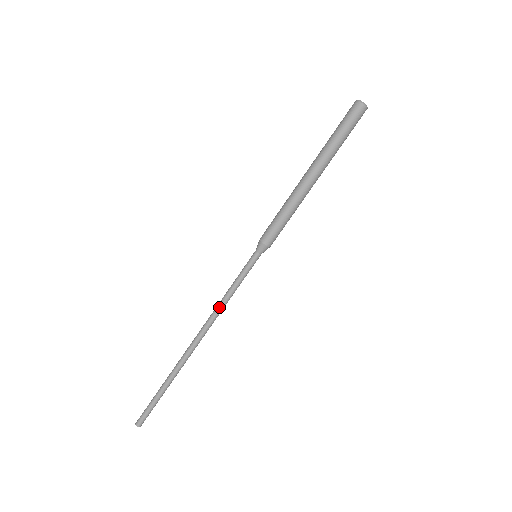
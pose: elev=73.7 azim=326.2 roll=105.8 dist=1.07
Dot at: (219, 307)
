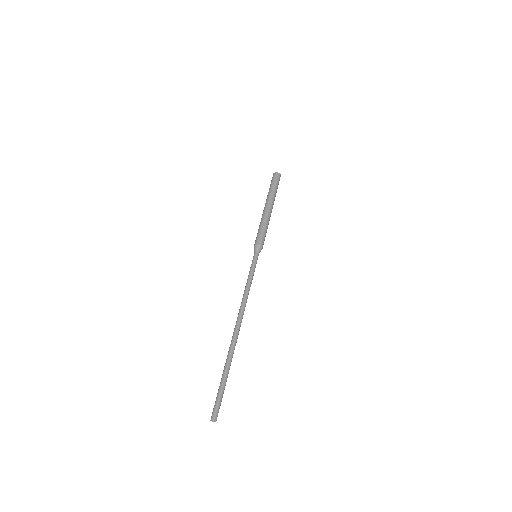
Dot at: (245, 292)
